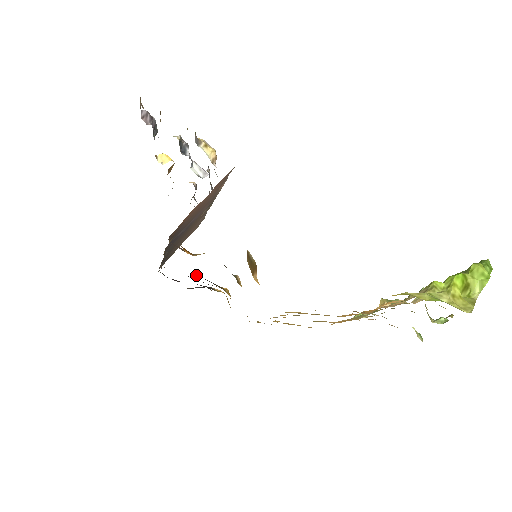
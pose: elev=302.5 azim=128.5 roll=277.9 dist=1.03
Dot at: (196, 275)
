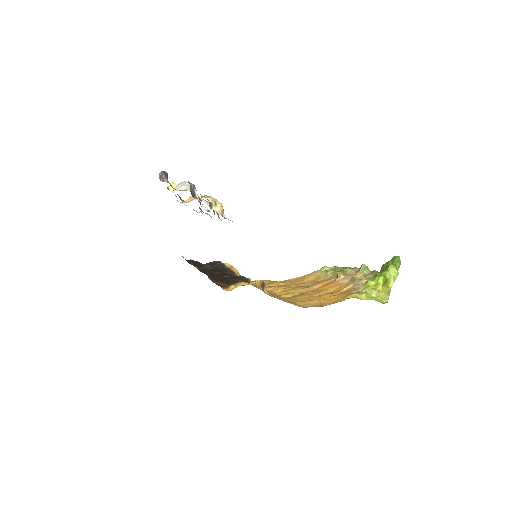
Dot at: (218, 272)
